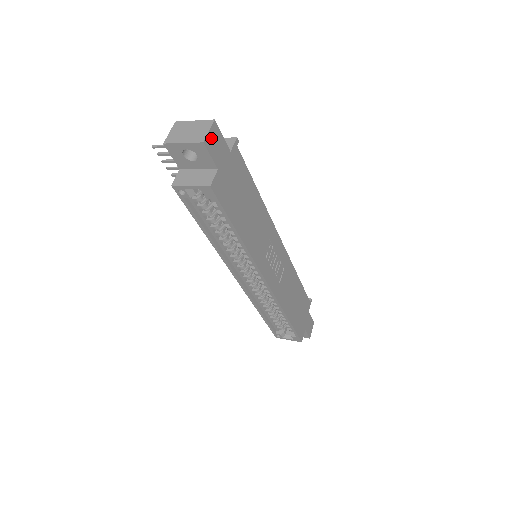
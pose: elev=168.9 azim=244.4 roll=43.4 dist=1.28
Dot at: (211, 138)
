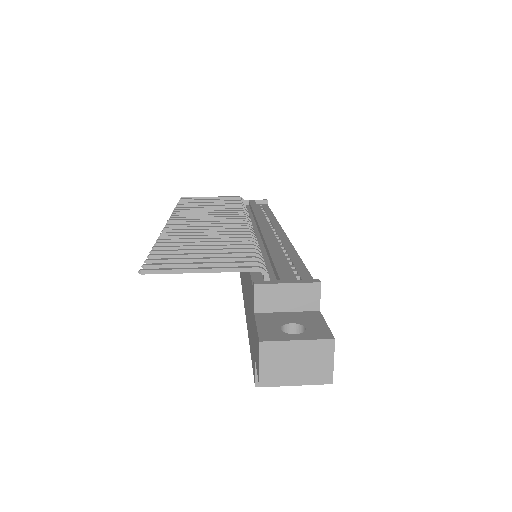
Dot at: (330, 359)
